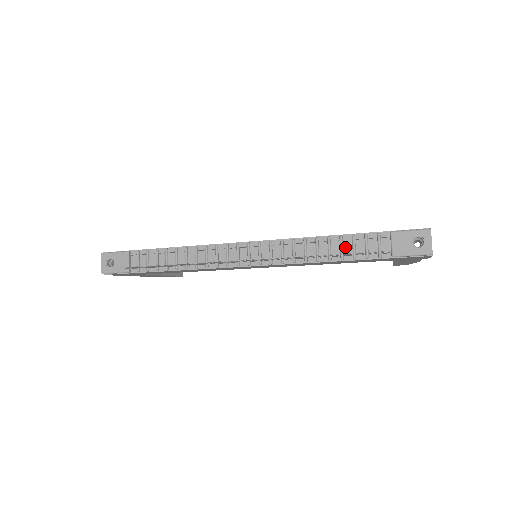
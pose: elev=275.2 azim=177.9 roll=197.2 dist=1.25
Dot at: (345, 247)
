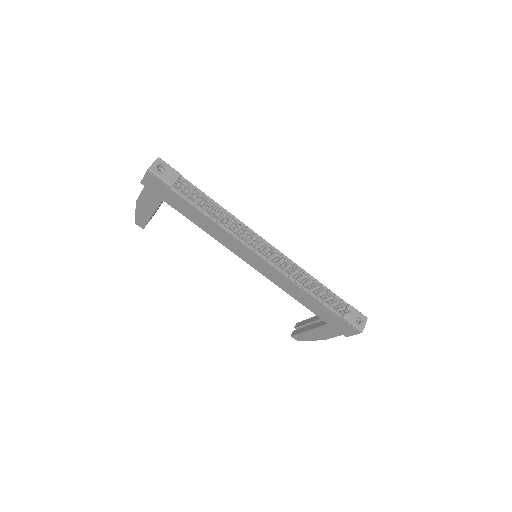
Dot at: (321, 293)
